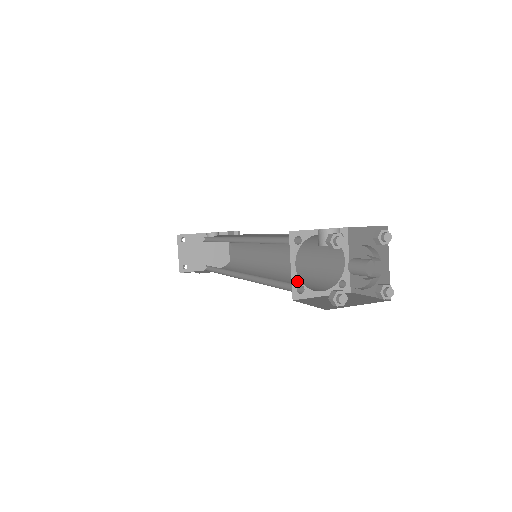
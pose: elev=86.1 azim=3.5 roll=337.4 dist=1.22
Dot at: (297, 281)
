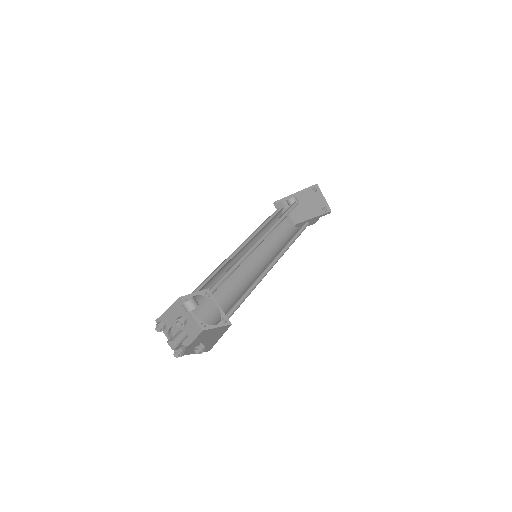
Dot at: (199, 321)
